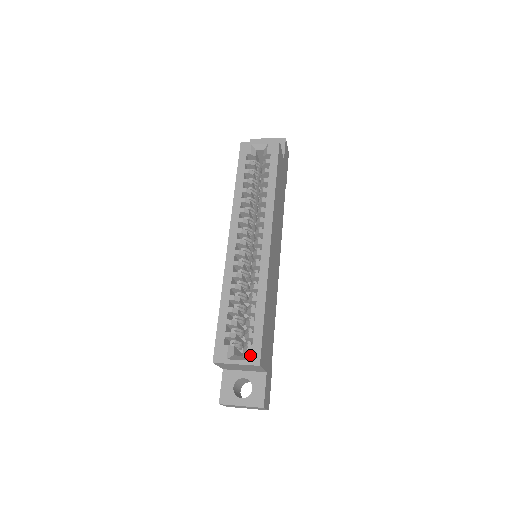
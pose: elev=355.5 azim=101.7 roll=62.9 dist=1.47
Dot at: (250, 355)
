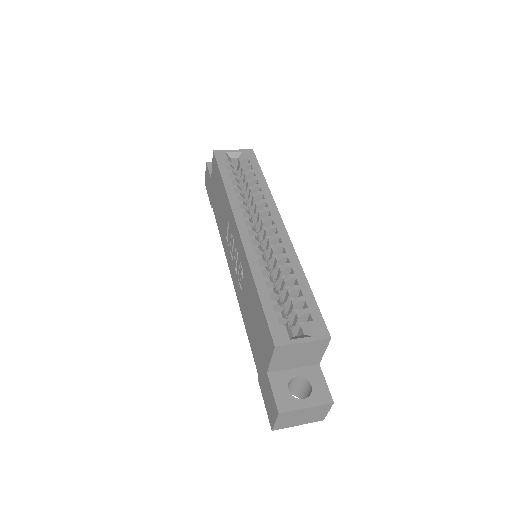
Dot at: (315, 330)
